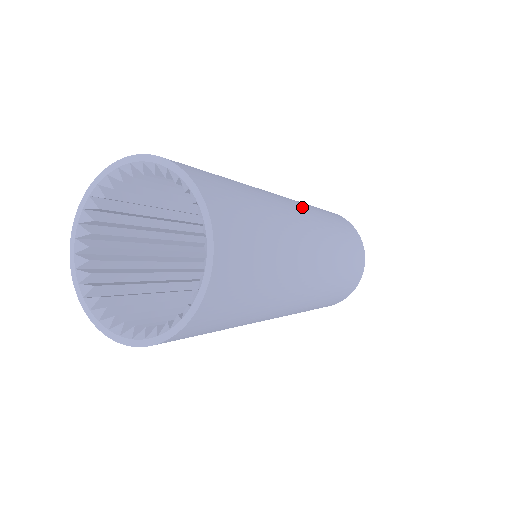
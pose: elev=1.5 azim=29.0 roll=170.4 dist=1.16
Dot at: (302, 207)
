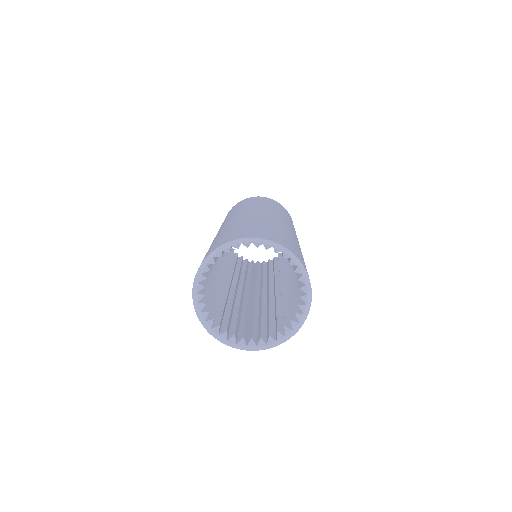
Dot at: (293, 230)
